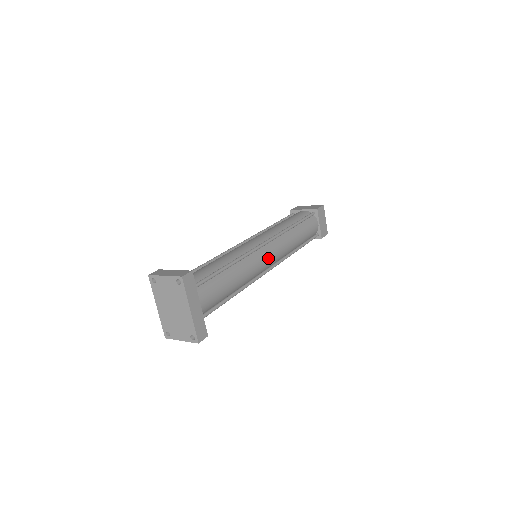
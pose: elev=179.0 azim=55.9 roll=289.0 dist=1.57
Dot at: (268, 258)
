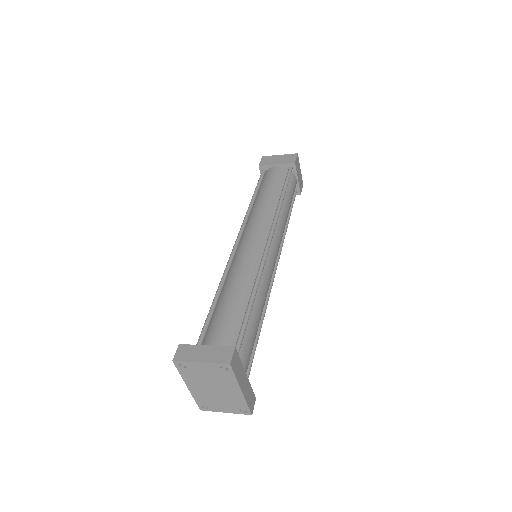
Dot at: (275, 259)
